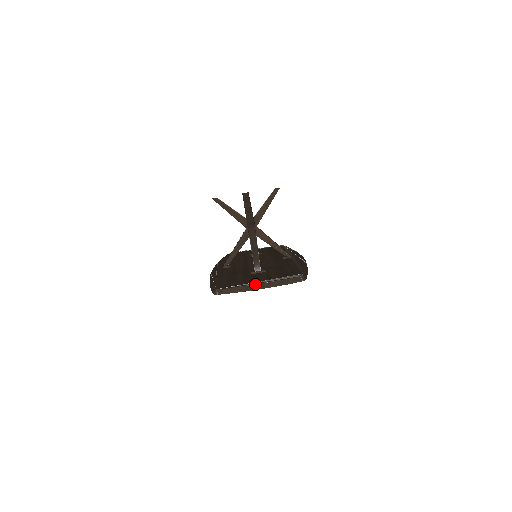
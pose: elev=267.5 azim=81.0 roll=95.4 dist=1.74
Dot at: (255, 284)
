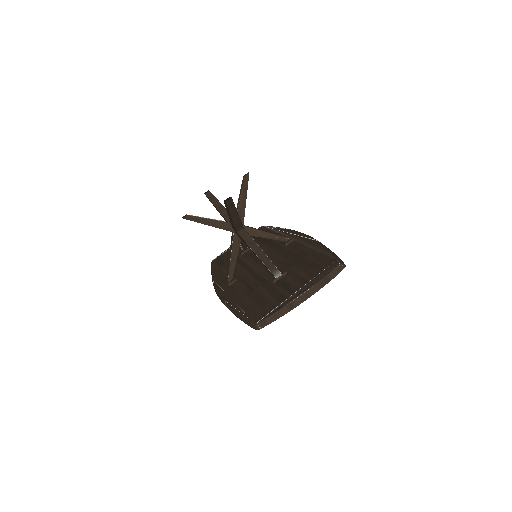
Dot at: (297, 297)
